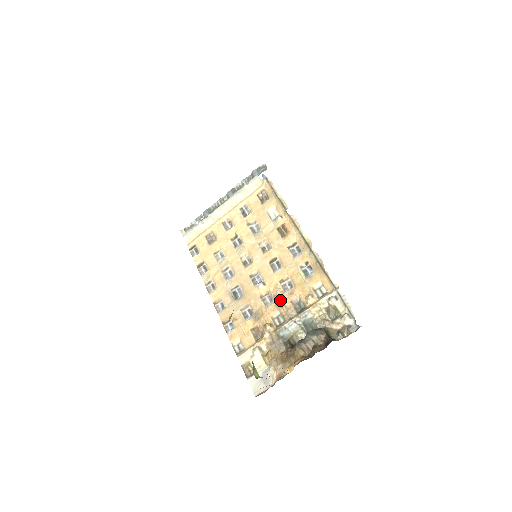
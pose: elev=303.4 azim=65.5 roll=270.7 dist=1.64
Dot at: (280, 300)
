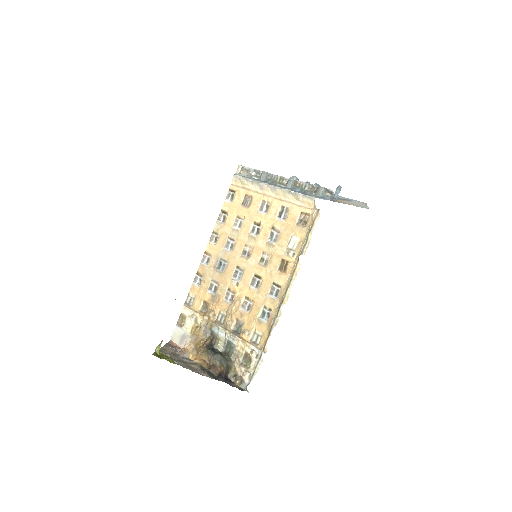
Dot at: (233, 309)
